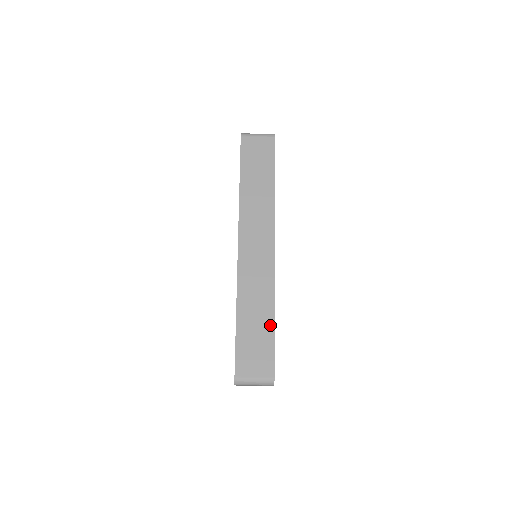
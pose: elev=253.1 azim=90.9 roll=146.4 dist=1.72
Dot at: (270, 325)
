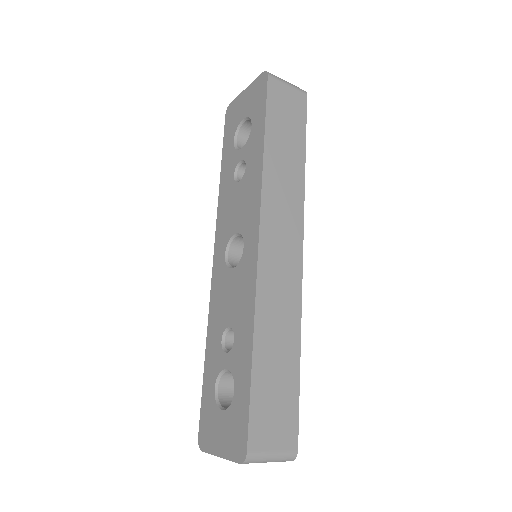
Dot at: (295, 368)
